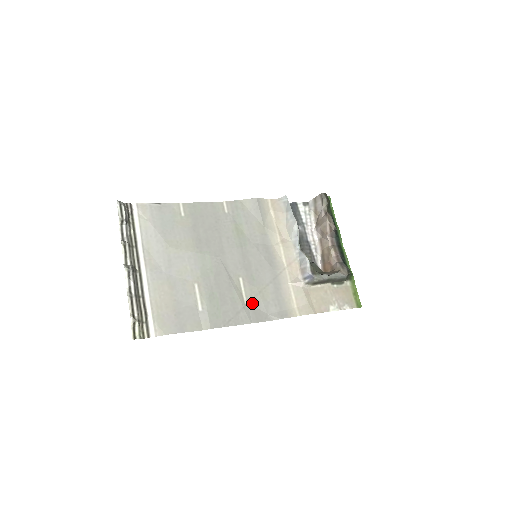
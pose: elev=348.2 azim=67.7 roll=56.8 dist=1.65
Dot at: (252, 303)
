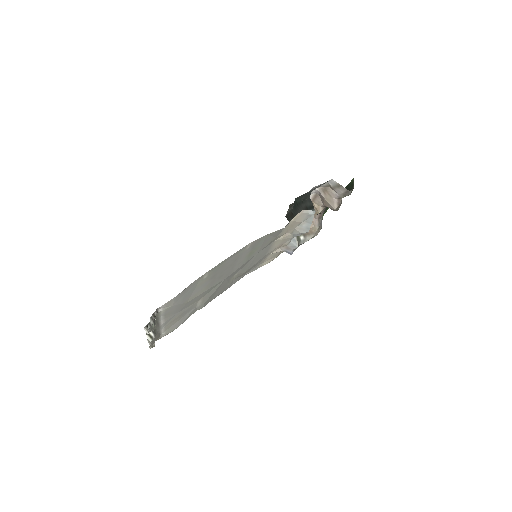
Dot at: occluded
